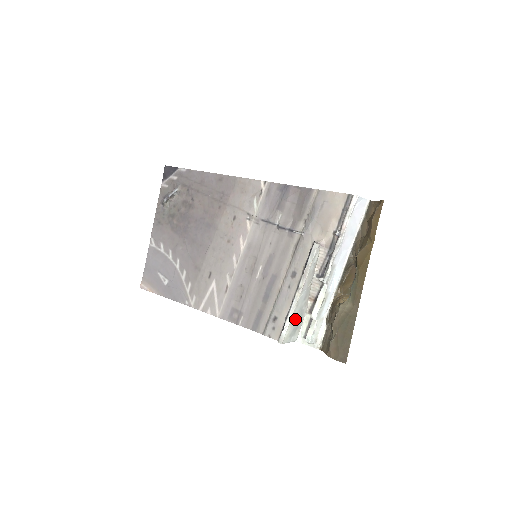
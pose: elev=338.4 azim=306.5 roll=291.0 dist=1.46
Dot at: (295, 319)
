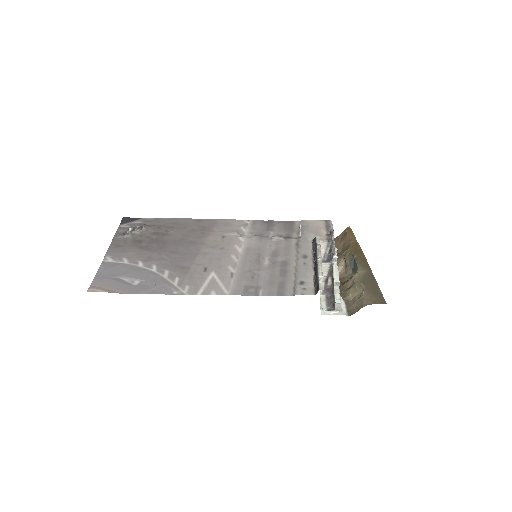
Dot at: occluded
